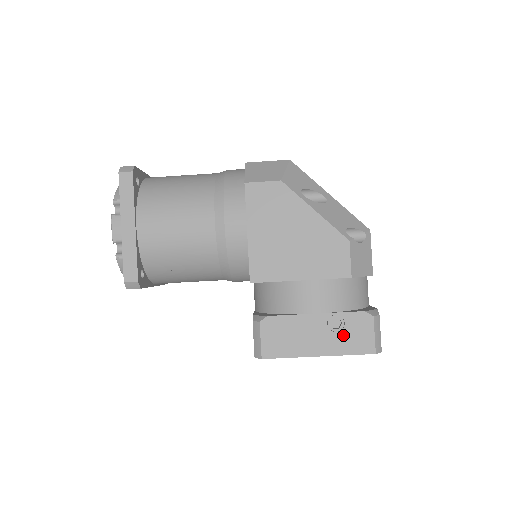
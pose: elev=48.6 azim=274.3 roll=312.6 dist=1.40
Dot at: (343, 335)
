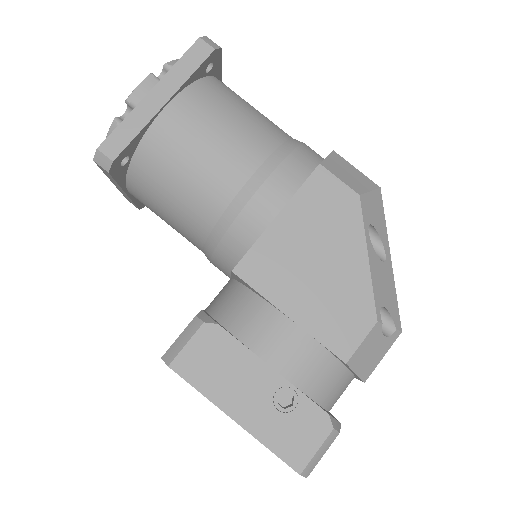
Dot at: (282, 420)
